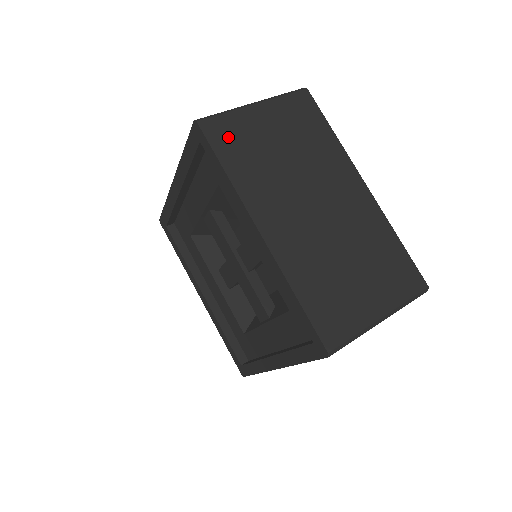
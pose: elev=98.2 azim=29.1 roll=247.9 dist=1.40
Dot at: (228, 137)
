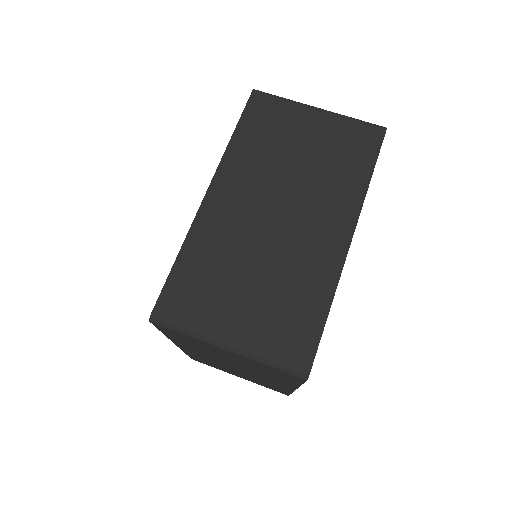
Dot at: (265, 115)
